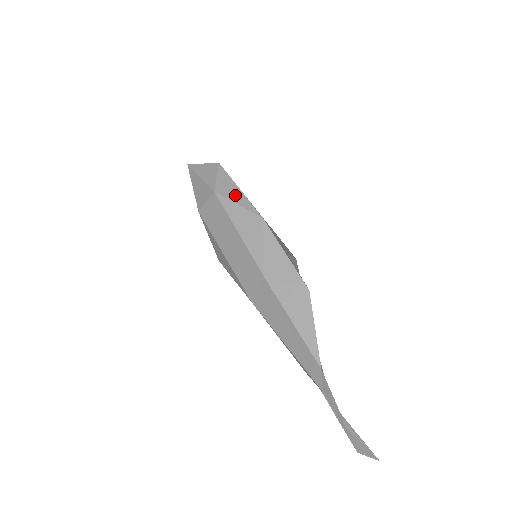
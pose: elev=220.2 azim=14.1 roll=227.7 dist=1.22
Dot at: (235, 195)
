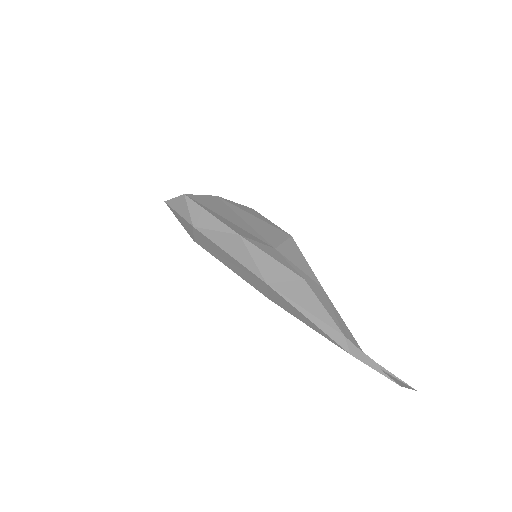
Dot at: (210, 222)
